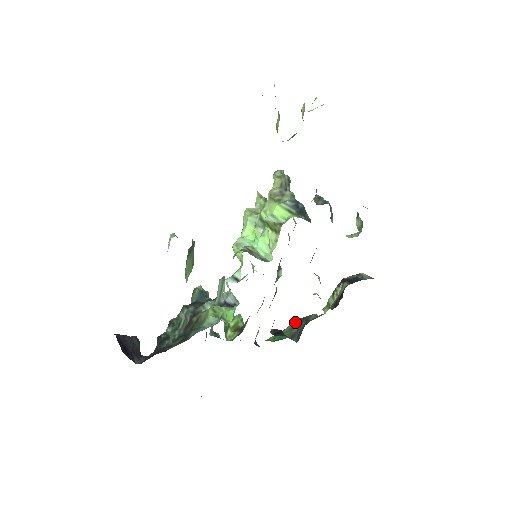
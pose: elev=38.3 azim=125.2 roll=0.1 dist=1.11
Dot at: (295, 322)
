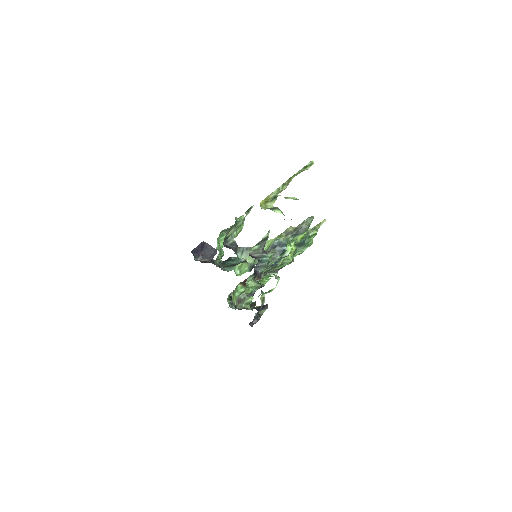
Dot at: (254, 303)
